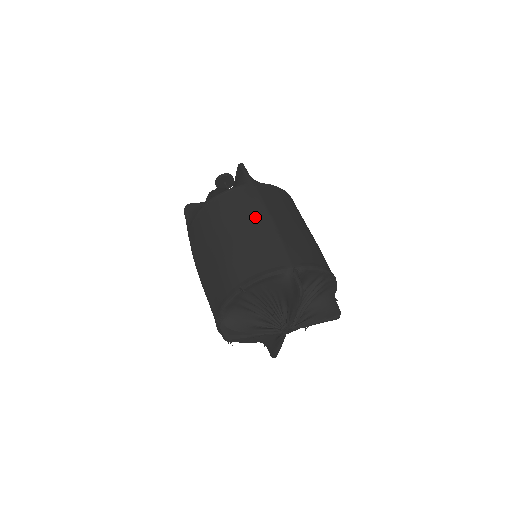
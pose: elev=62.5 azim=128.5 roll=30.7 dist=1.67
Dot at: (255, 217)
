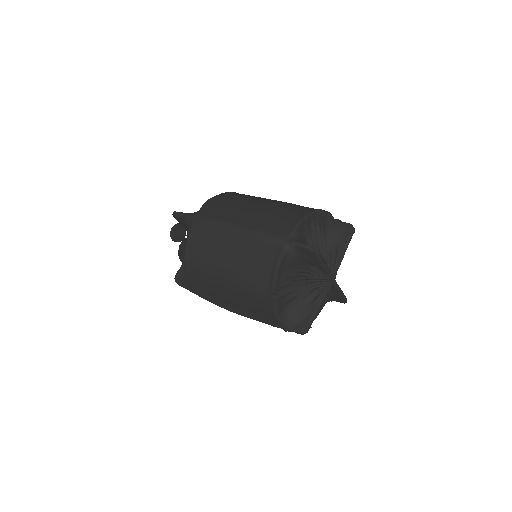
Dot at: (225, 237)
